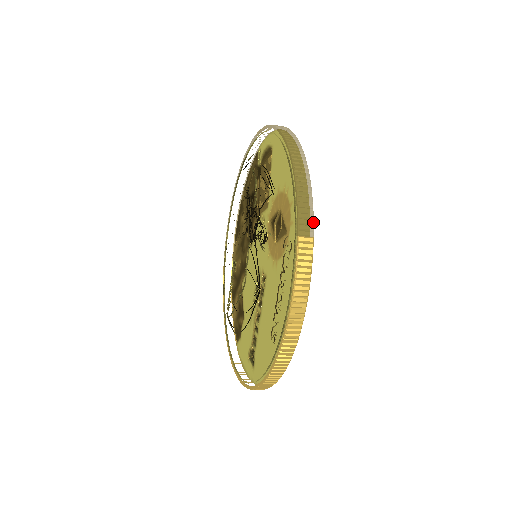
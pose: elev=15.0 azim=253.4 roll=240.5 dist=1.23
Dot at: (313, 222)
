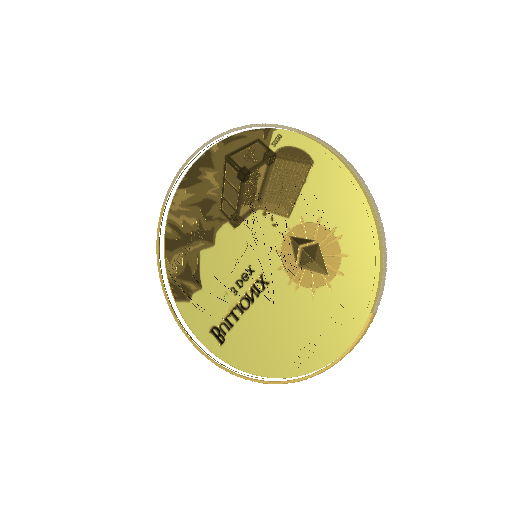
Dot at: occluded
